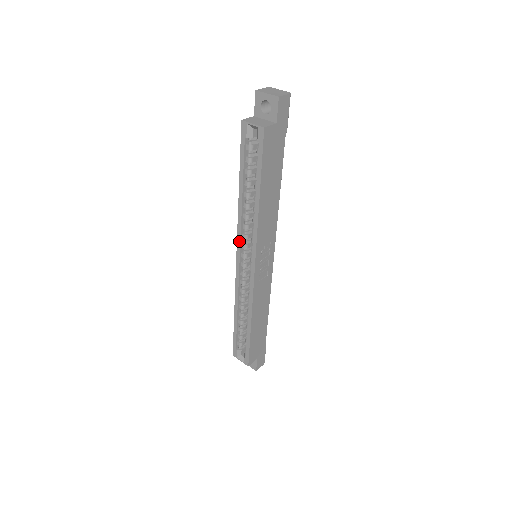
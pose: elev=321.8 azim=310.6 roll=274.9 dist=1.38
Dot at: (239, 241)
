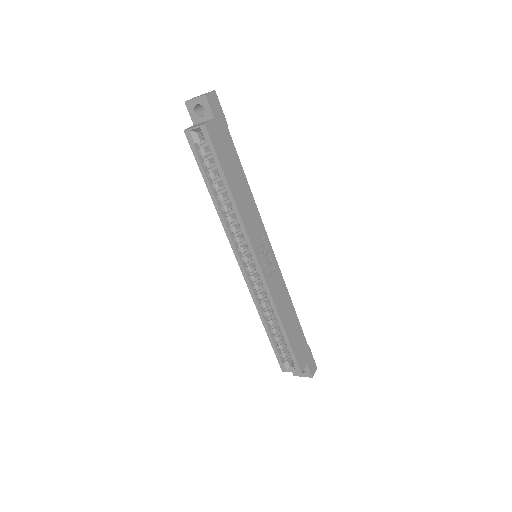
Dot at: (233, 246)
